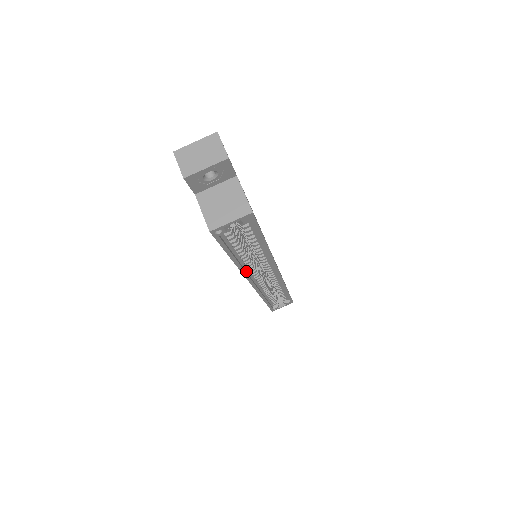
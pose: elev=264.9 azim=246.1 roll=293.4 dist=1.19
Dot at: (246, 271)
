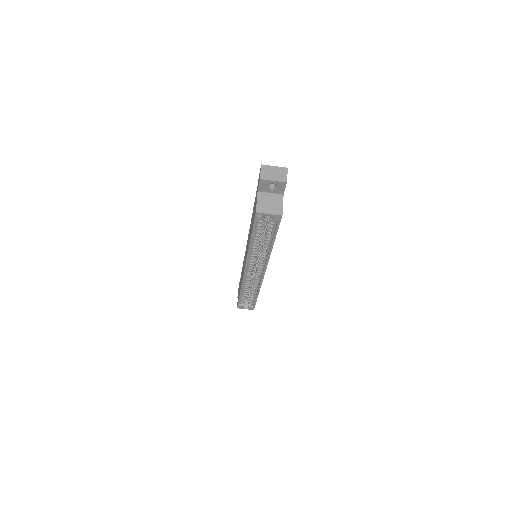
Dot at: (249, 257)
